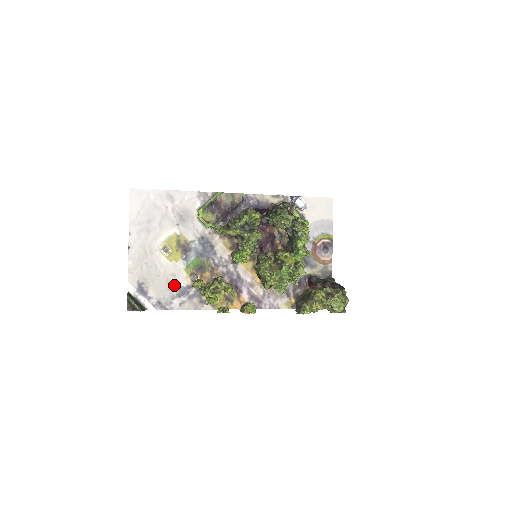
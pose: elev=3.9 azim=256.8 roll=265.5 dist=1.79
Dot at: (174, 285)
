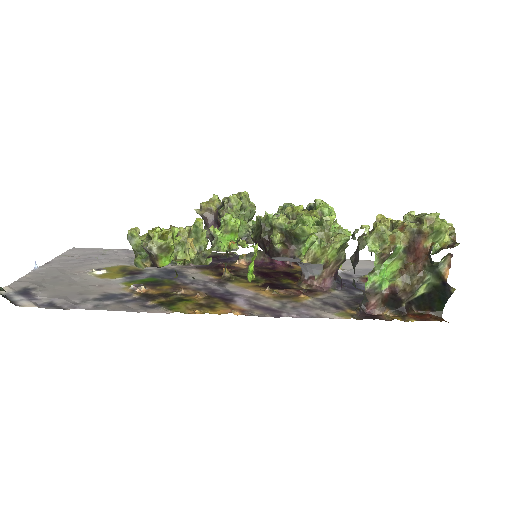
Dot at: (95, 292)
